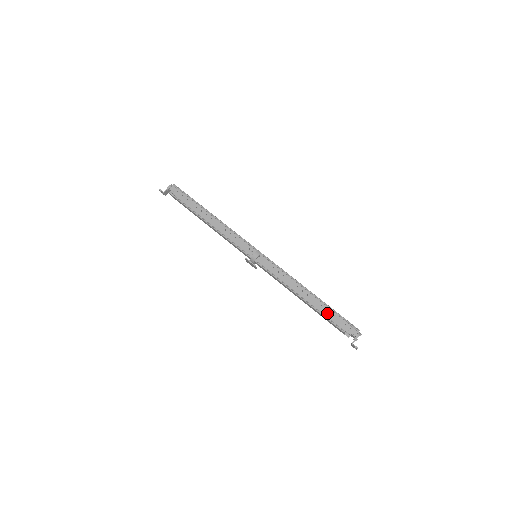
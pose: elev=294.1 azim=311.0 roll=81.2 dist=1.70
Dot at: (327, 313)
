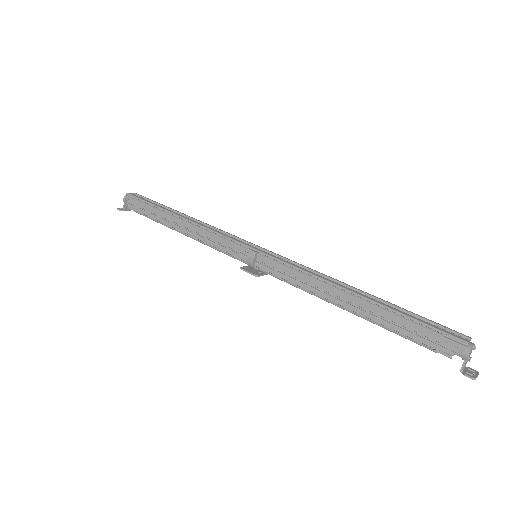
Dot at: (394, 323)
